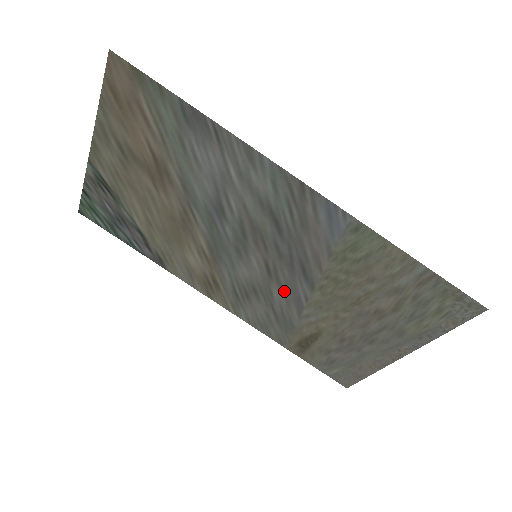
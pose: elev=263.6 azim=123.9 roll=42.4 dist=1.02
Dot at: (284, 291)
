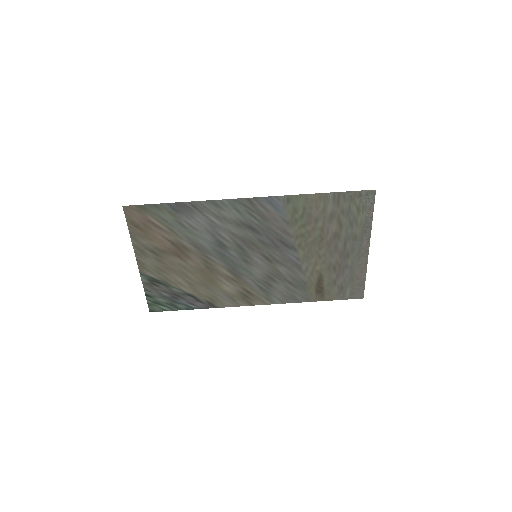
Dot at: (284, 265)
